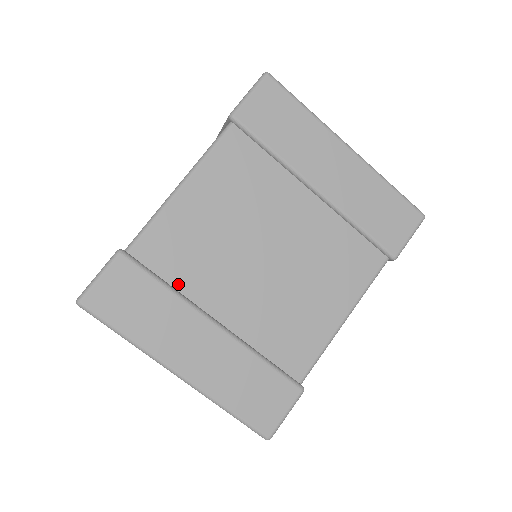
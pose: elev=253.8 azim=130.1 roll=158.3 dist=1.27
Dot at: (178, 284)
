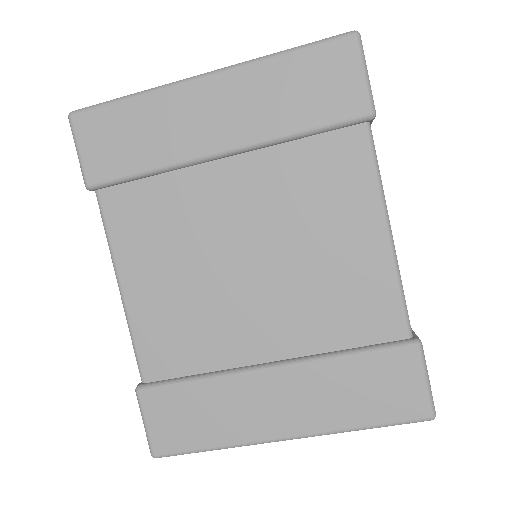
Dot at: (205, 366)
